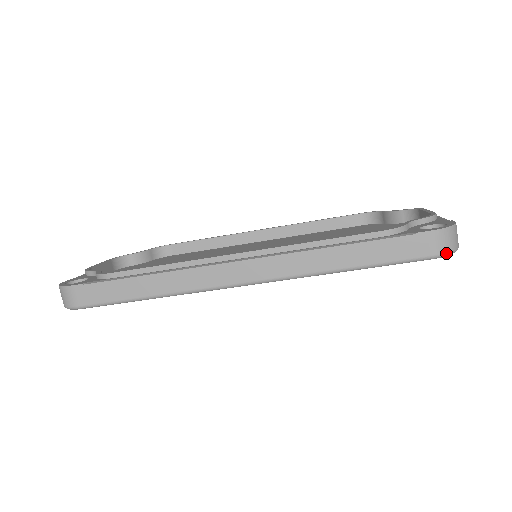
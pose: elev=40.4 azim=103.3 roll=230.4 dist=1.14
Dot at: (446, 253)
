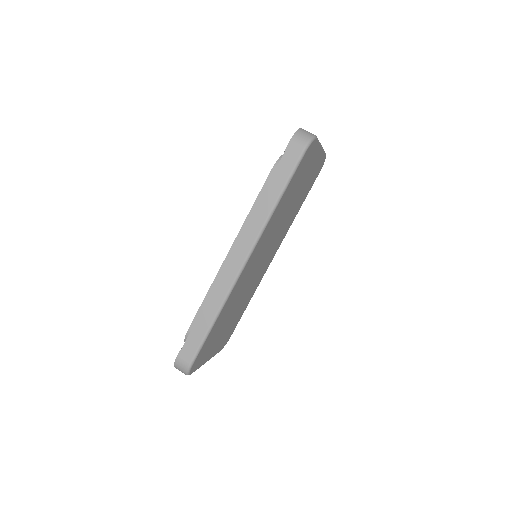
Dot at: (307, 143)
